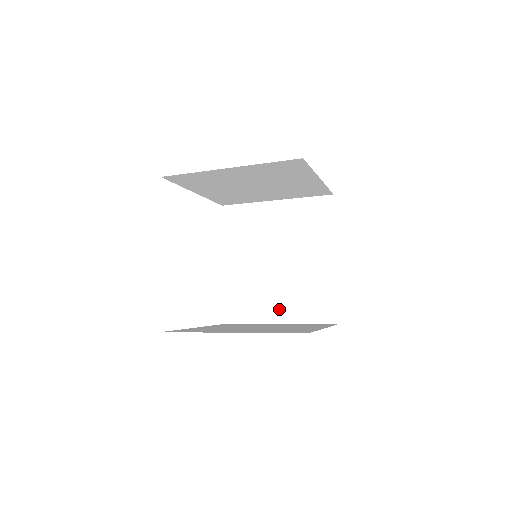
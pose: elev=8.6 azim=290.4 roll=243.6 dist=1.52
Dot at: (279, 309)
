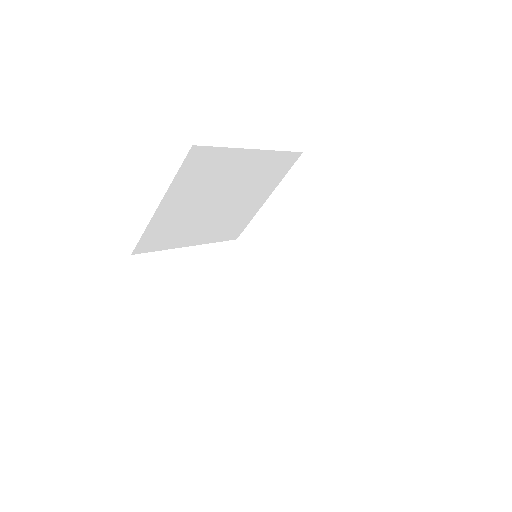
Dot at: occluded
